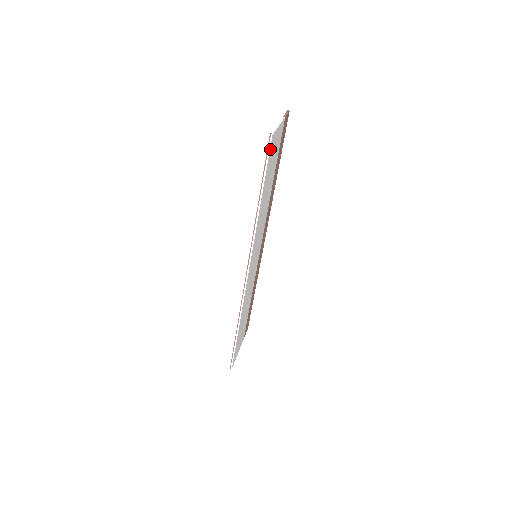
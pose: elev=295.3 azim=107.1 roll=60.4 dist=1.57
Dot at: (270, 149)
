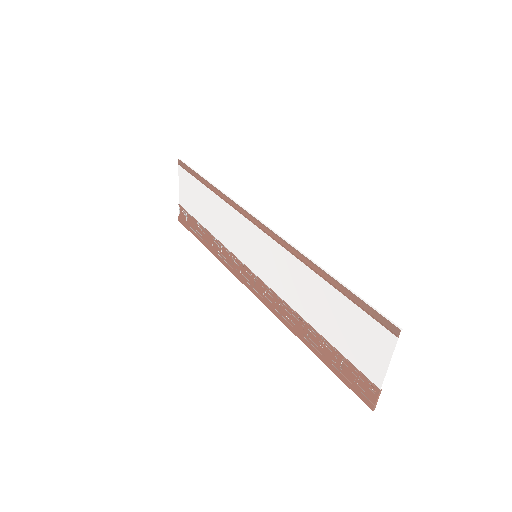
Dot at: (185, 165)
